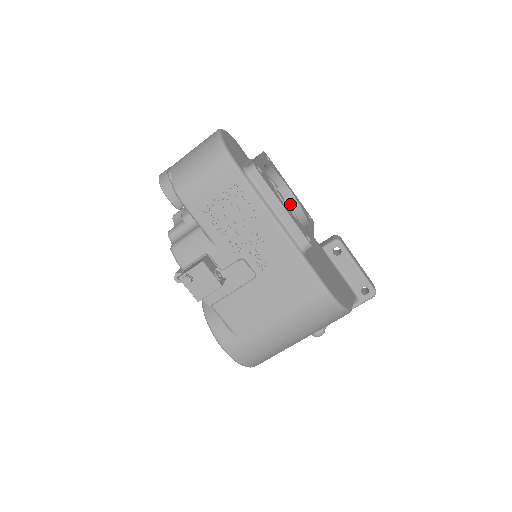
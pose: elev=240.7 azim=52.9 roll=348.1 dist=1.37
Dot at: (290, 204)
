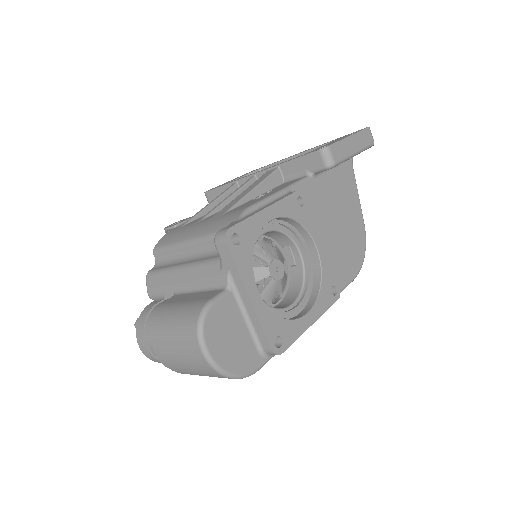
Dot at: occluded
